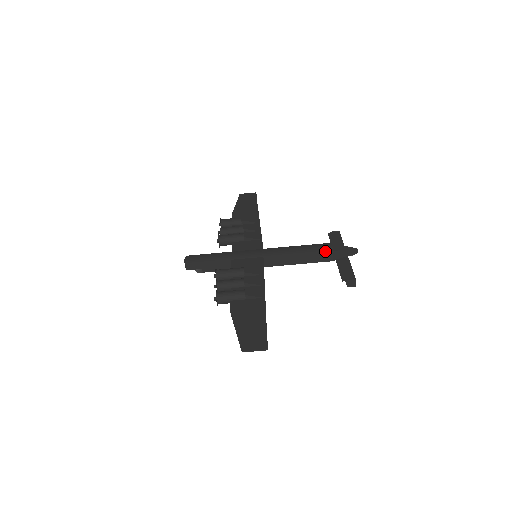
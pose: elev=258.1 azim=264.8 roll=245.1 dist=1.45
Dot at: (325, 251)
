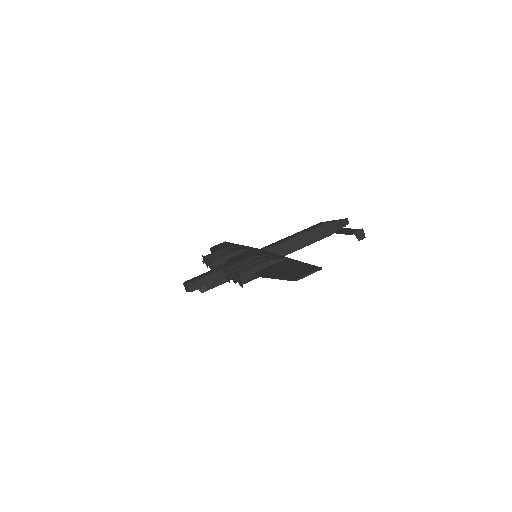
Dot at: (320, 226)
